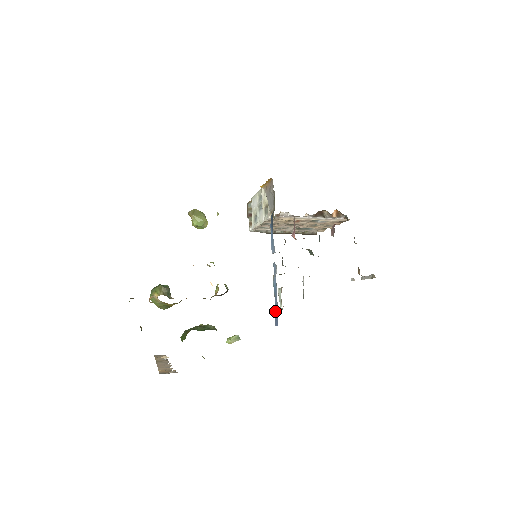
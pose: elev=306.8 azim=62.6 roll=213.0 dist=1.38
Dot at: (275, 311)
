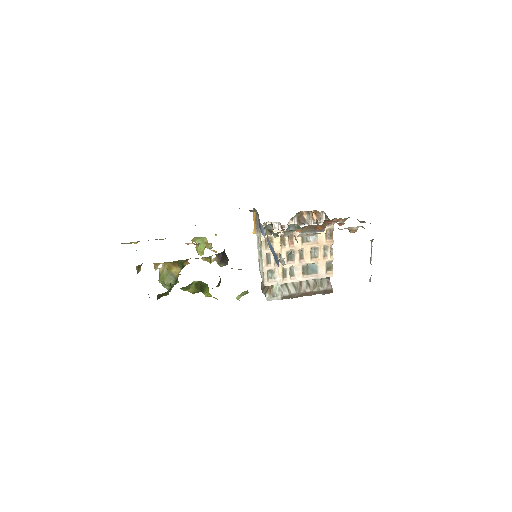
Dot at: (275, 258)
